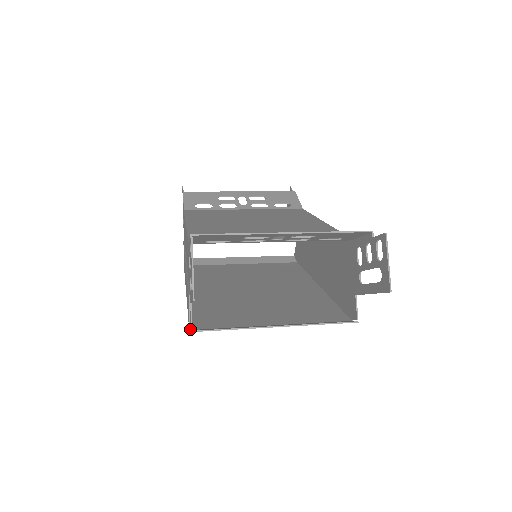
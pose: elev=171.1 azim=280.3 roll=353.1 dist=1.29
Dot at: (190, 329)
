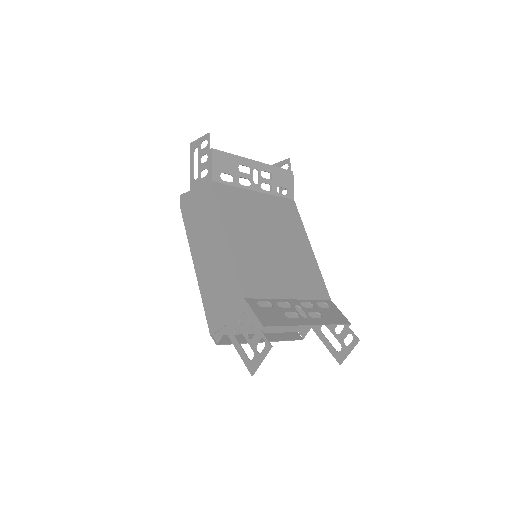
Dot at: (212, 335)
